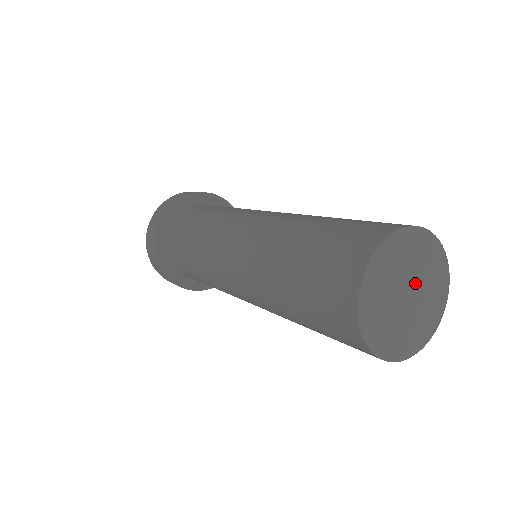
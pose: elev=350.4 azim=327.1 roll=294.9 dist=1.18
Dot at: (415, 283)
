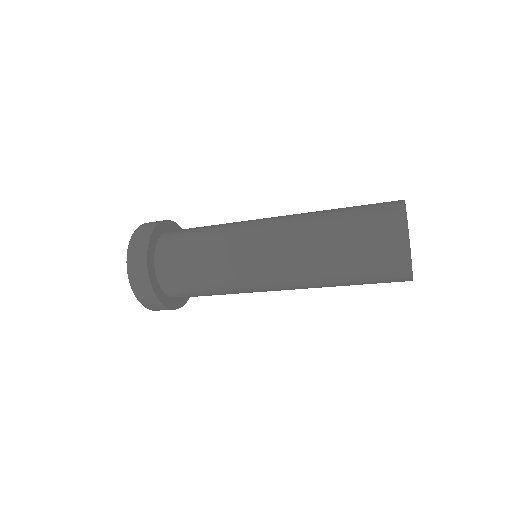
Dot at: occluded
